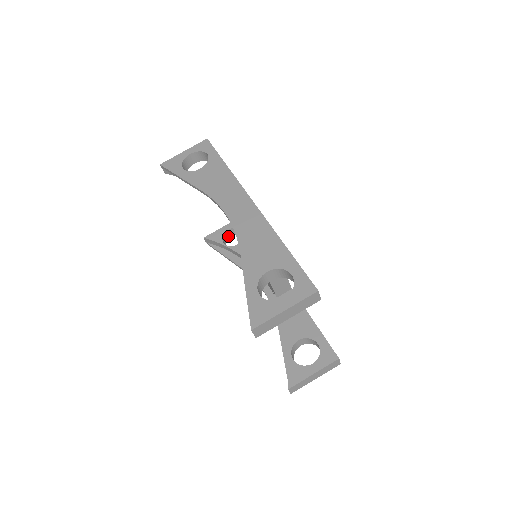
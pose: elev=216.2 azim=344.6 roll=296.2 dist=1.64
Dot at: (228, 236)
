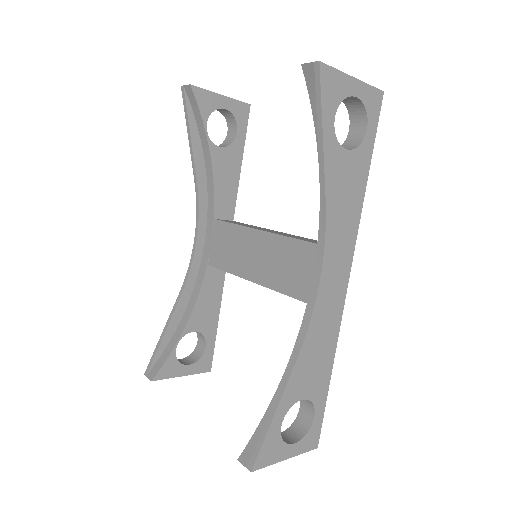
Dot at: occluded
